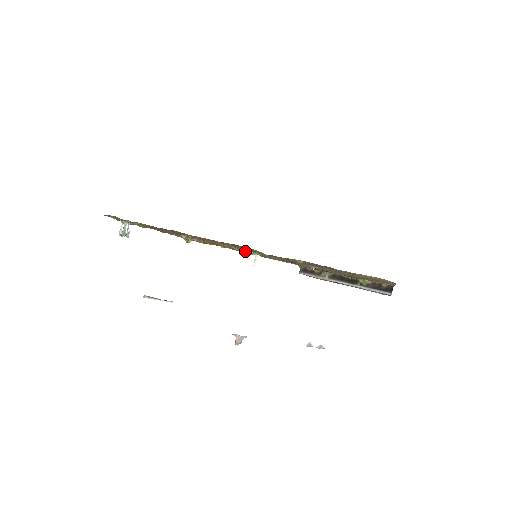
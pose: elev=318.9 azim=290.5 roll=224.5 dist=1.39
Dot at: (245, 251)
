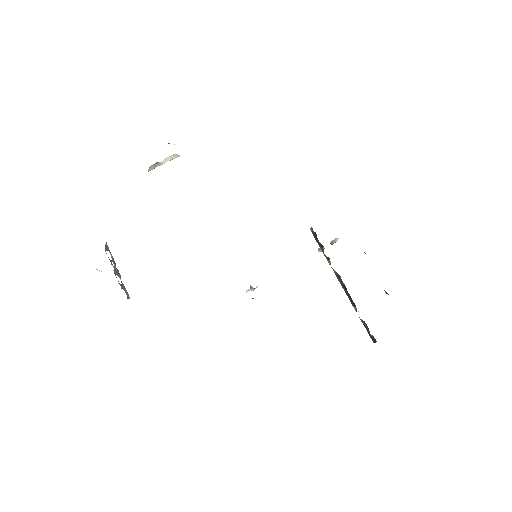
Dot at: occluded
